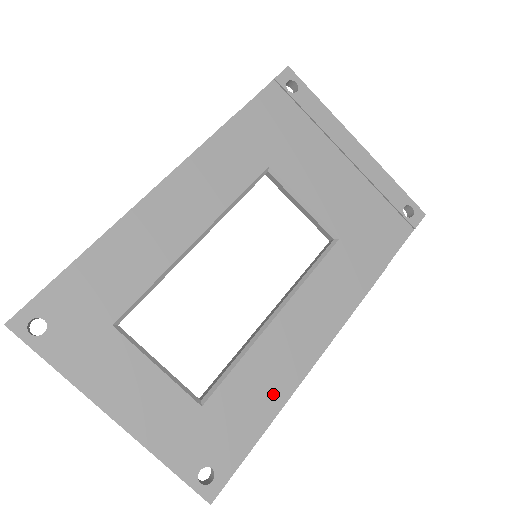
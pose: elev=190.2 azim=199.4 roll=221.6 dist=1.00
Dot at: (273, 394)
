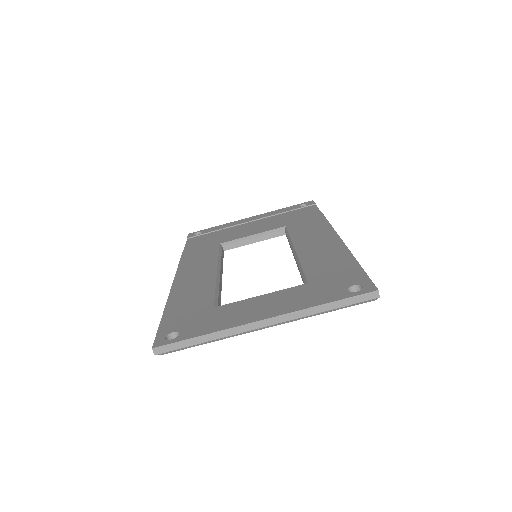
Dot at: (338, 256)
